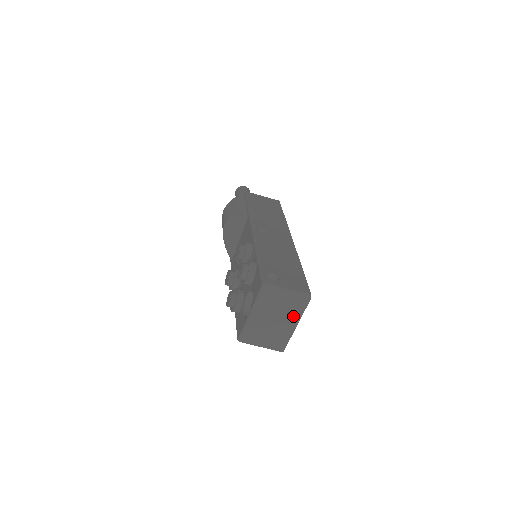
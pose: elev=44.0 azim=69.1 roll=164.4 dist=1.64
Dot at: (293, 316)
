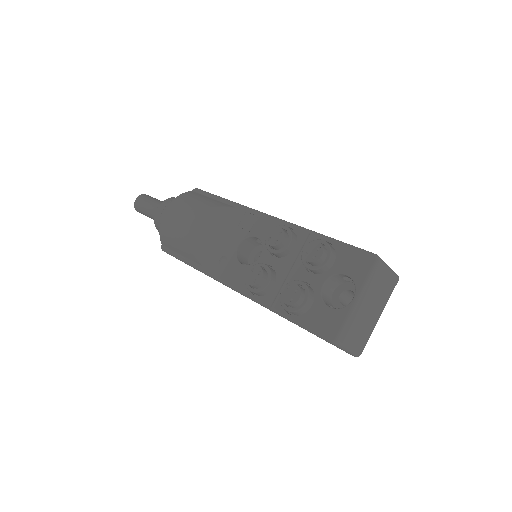
Dot at: (382, 302)
